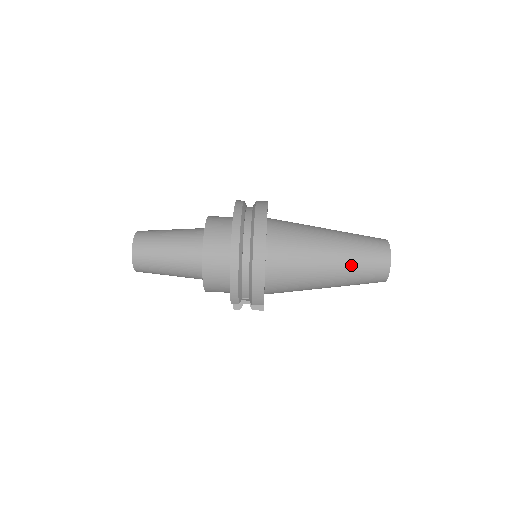
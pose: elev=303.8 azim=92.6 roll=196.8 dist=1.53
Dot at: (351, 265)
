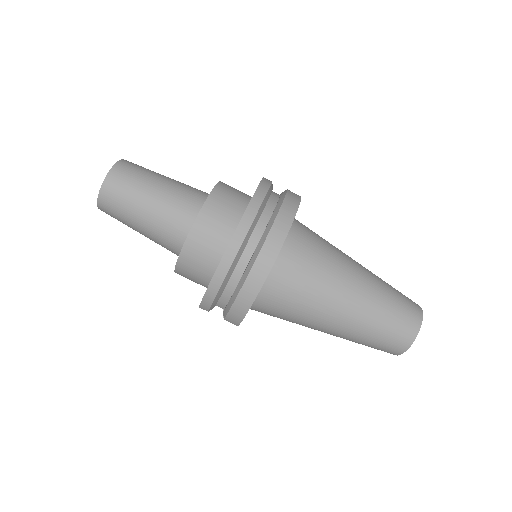
Dot at: (366, 325)
